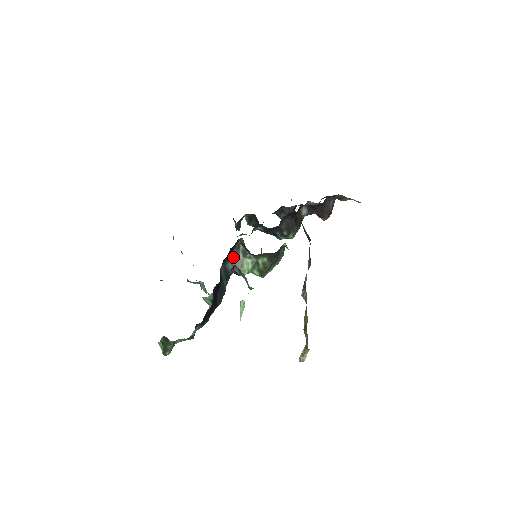
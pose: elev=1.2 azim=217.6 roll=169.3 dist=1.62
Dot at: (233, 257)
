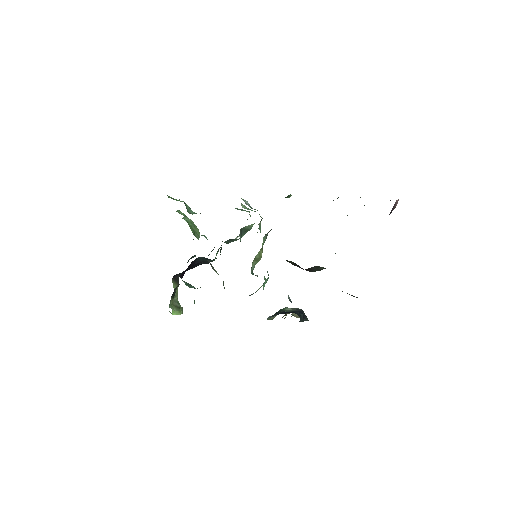
Dot at: occluded
